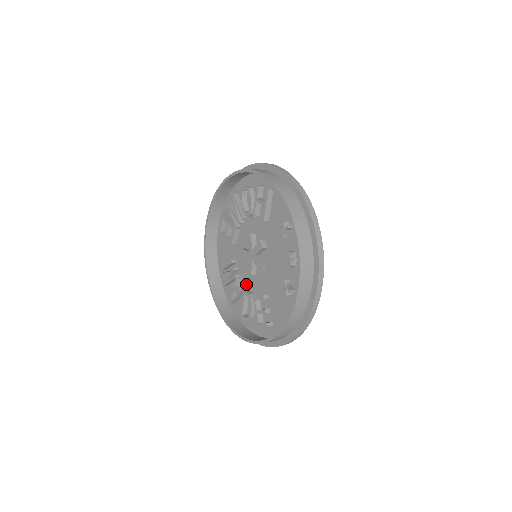
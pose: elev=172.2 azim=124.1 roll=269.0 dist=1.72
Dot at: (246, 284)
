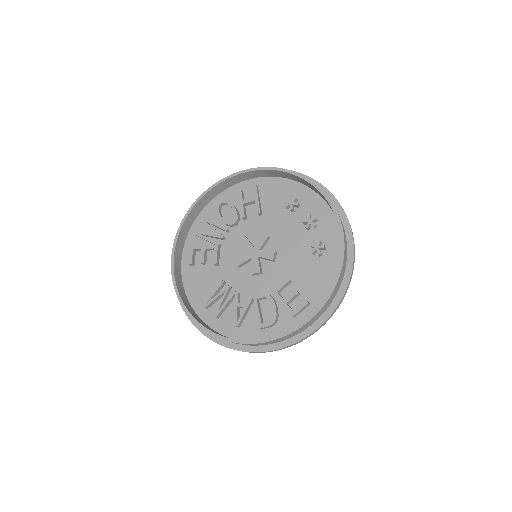
Dot at: (250, 294)
